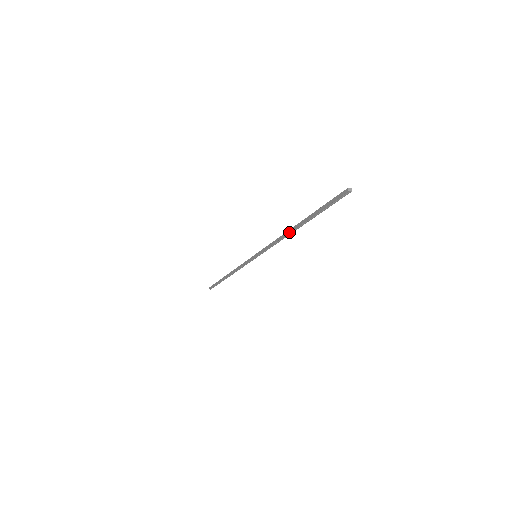
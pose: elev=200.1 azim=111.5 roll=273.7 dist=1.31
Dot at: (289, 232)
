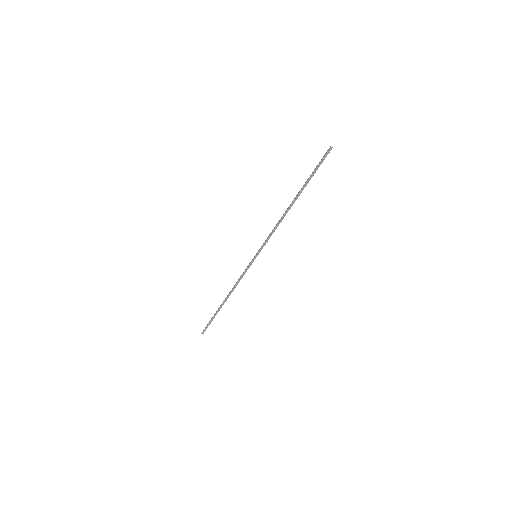
Dot at: (287, 209)
